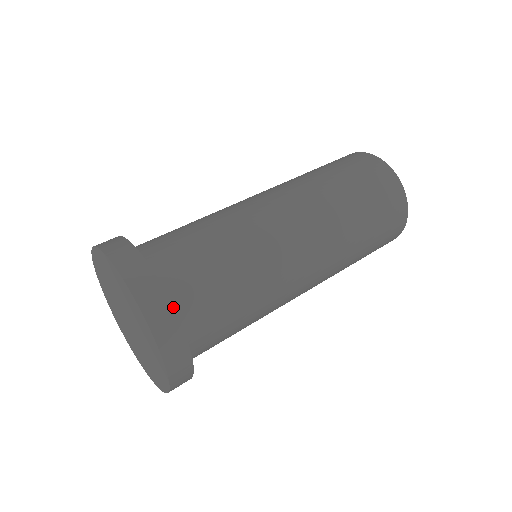
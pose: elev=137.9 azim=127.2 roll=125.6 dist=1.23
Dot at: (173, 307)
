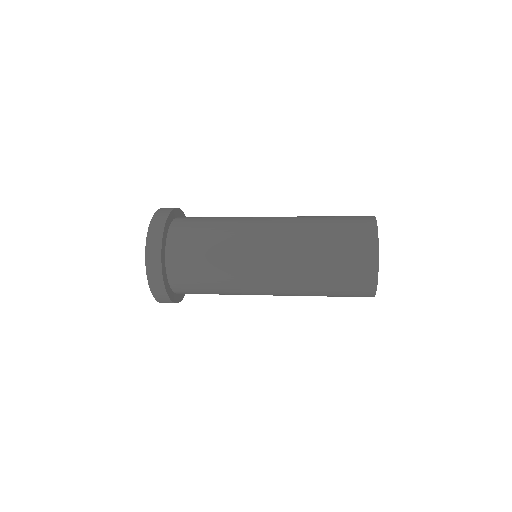
Dot at: (178, 208)
